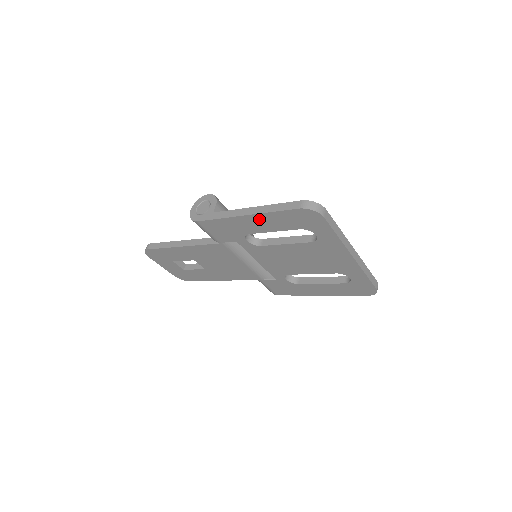
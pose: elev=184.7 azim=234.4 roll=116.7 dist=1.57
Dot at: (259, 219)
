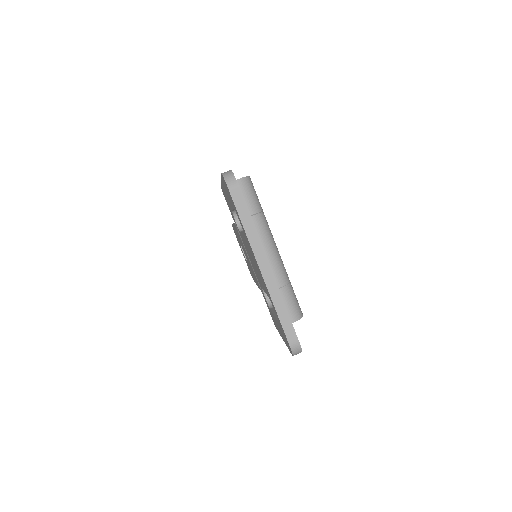
Dot at: (224, 188)
